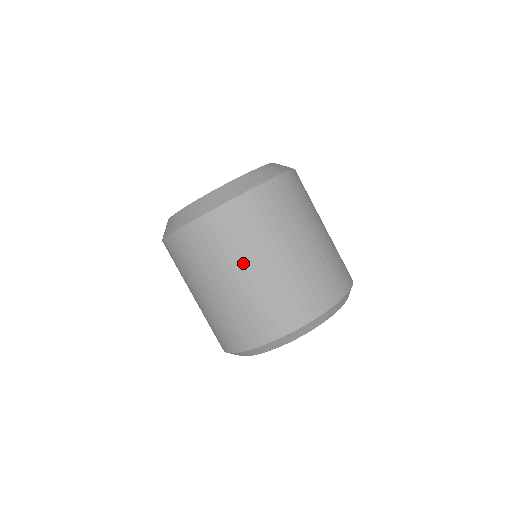
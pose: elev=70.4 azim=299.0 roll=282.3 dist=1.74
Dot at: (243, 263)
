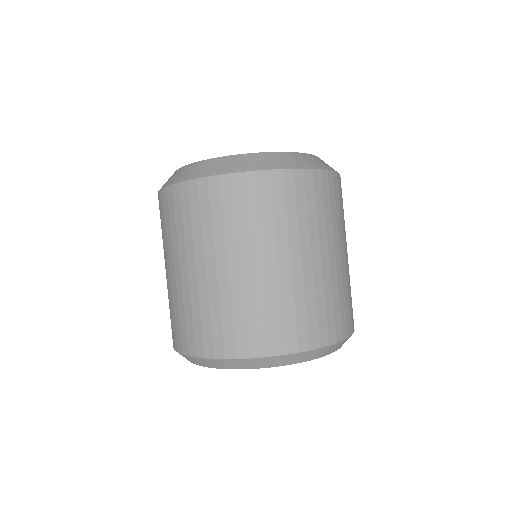
Dot at: (229, 251)
